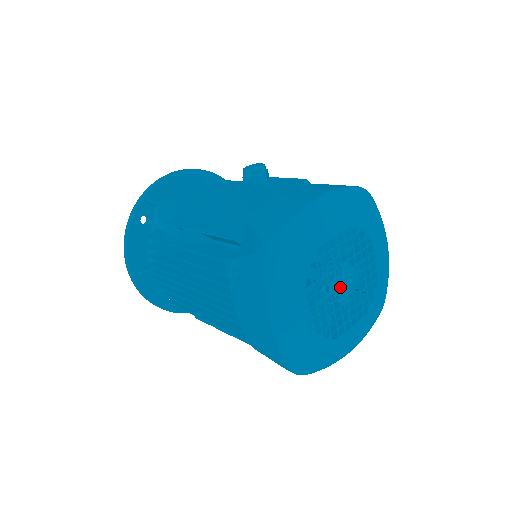
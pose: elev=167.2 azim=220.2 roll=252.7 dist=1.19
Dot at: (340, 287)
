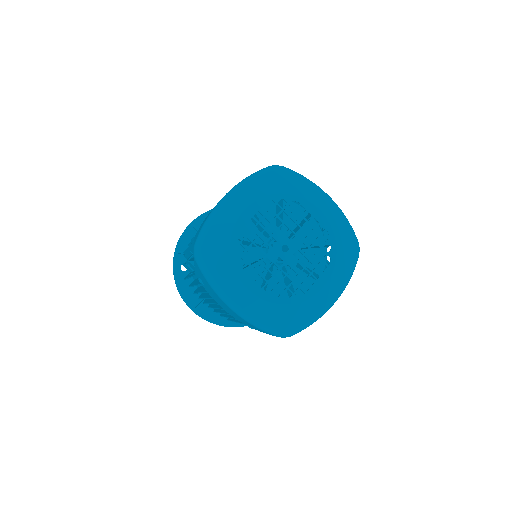
Dot at: (282, 253)
